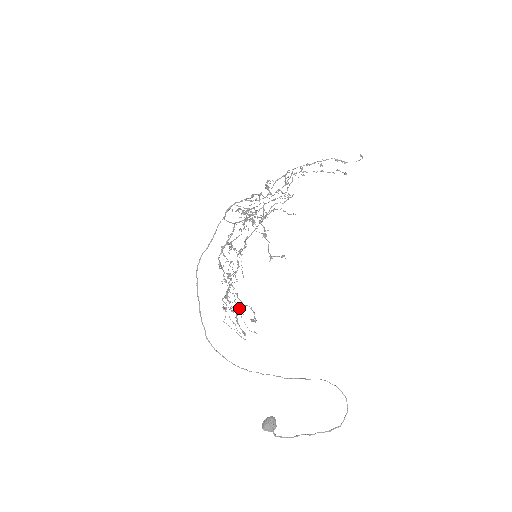
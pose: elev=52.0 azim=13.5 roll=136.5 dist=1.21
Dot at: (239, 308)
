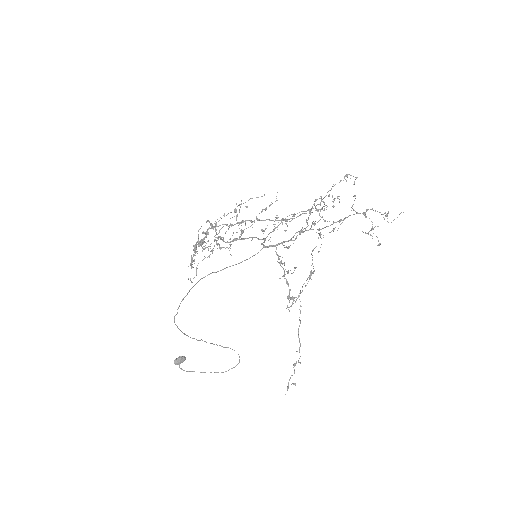
Dot at: occluded
